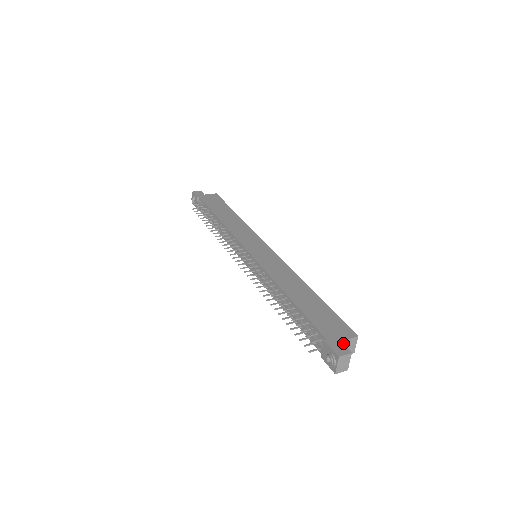
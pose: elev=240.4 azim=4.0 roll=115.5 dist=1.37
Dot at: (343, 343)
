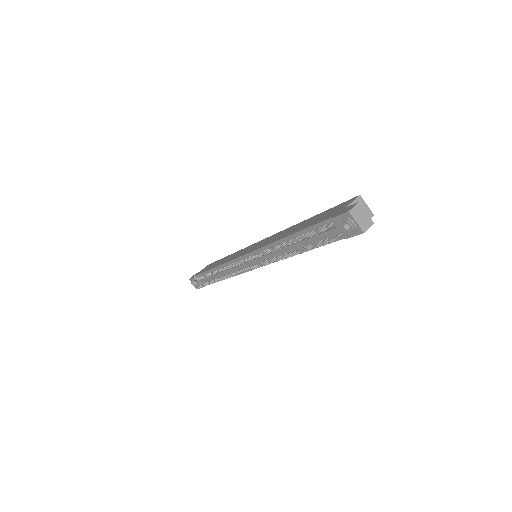
Dot at: occluded
